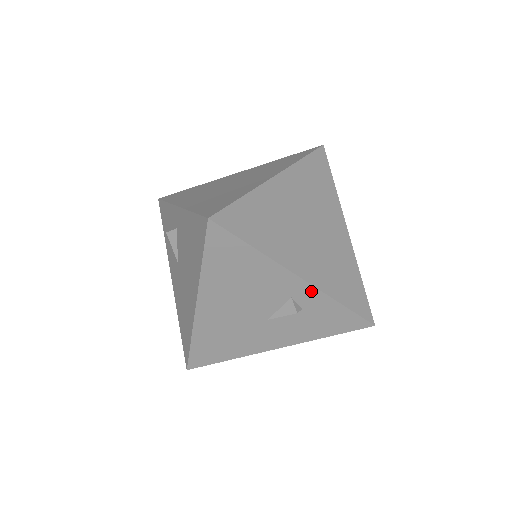
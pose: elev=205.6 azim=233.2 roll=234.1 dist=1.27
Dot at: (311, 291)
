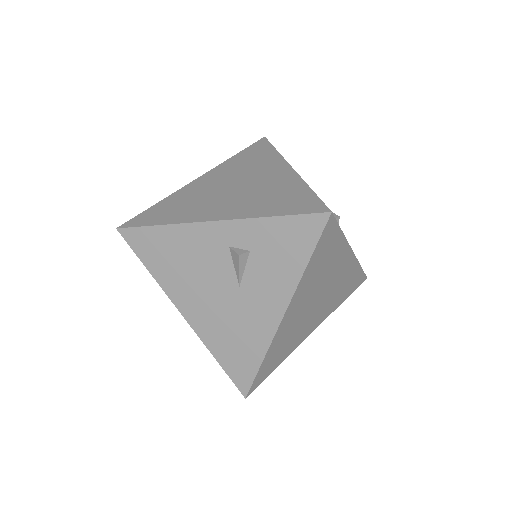
Dot at: (235, 226)
